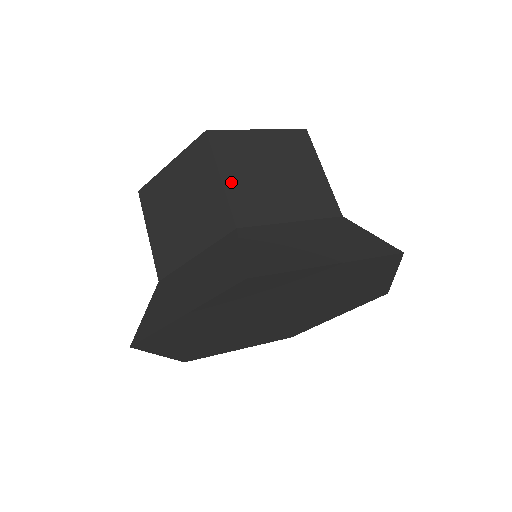
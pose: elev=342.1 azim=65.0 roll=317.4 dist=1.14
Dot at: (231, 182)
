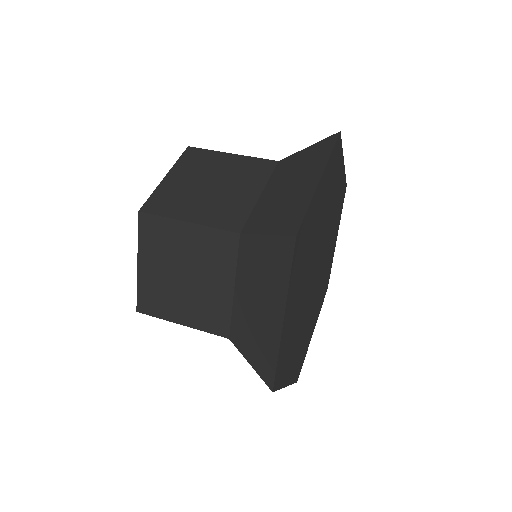
Dot at: (197, 217)
